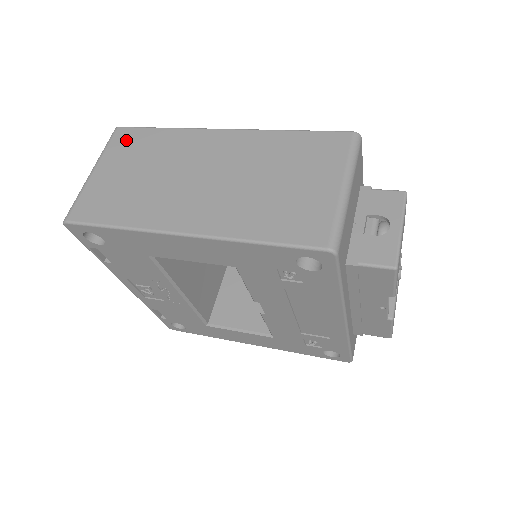
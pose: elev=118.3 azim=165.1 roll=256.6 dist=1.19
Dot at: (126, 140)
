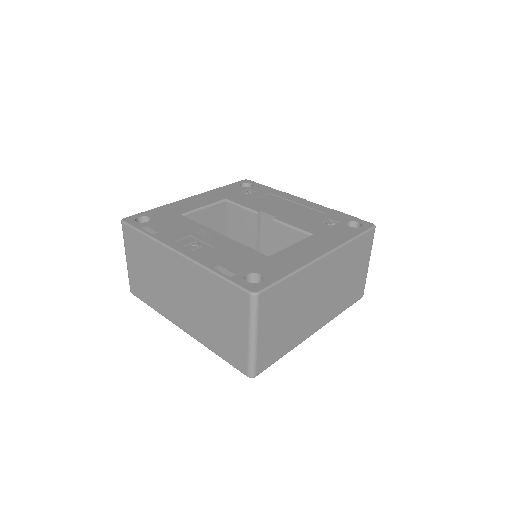
Dot at: (270, 301)
